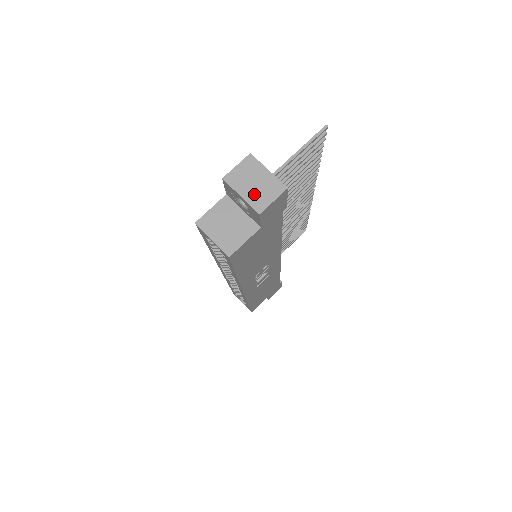
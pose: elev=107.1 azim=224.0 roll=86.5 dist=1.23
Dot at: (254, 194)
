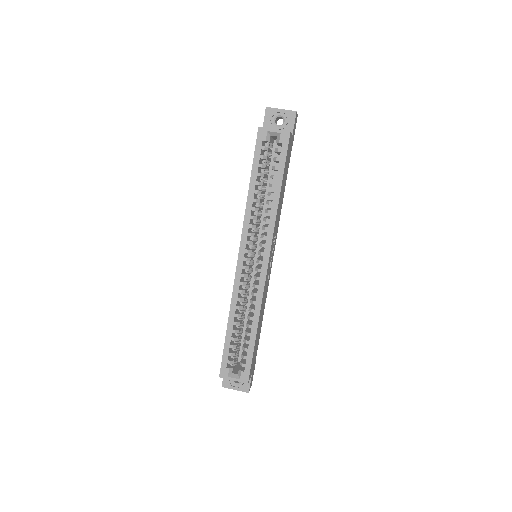
Dot at: (286, 111)
